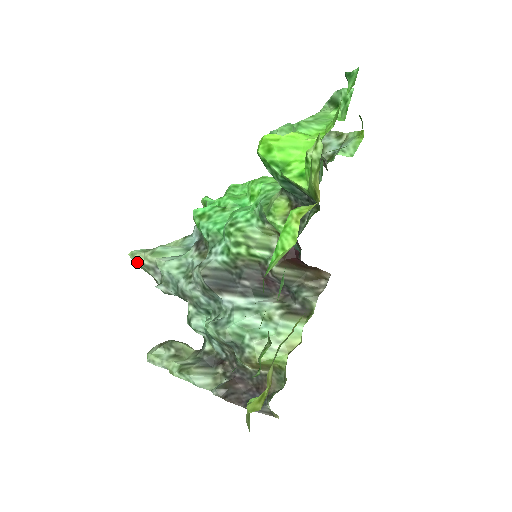
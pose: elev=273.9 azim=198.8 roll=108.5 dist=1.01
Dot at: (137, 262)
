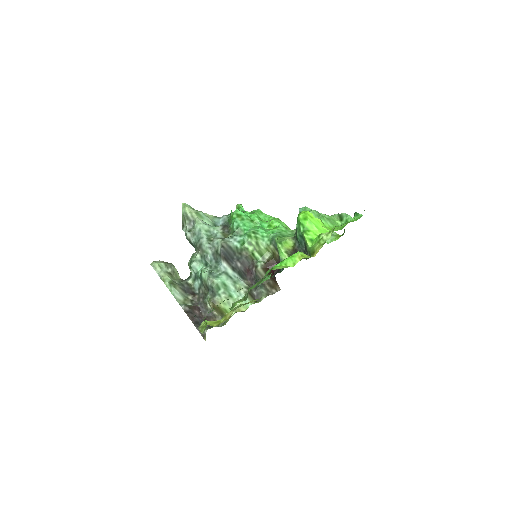
Dot at: (183, 210)
